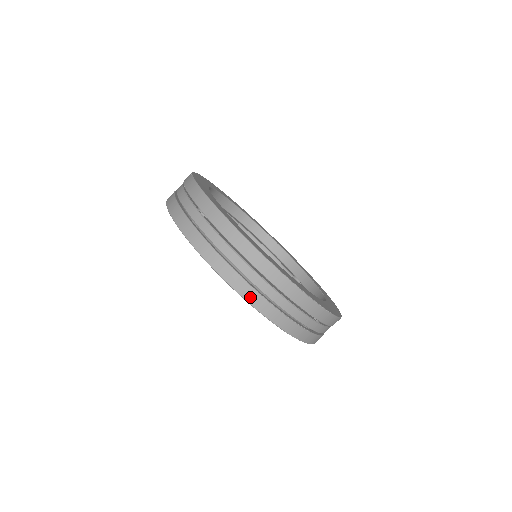
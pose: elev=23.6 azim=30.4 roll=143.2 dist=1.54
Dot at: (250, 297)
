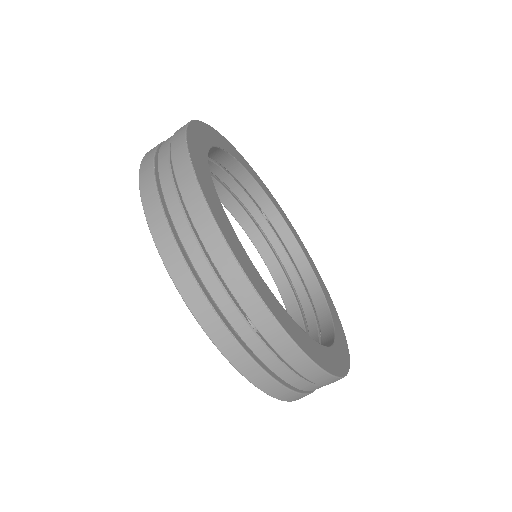
Dot at: (156, 226)
